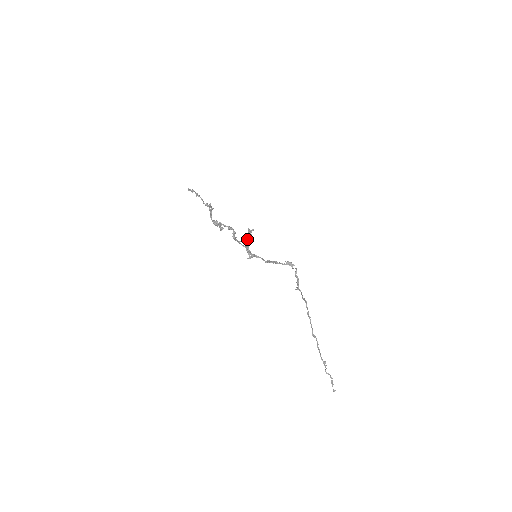
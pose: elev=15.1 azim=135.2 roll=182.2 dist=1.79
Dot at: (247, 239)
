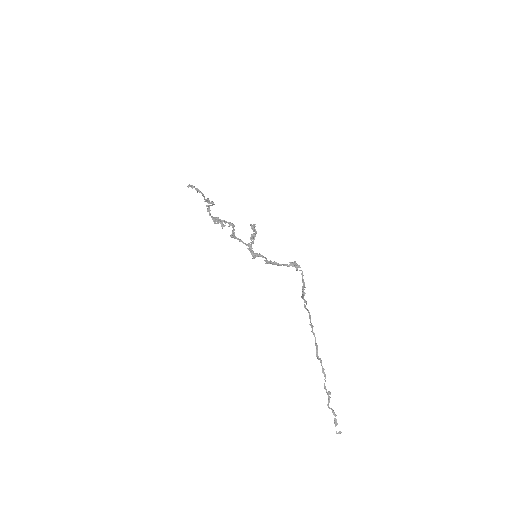
Dot at: (251, 236)
